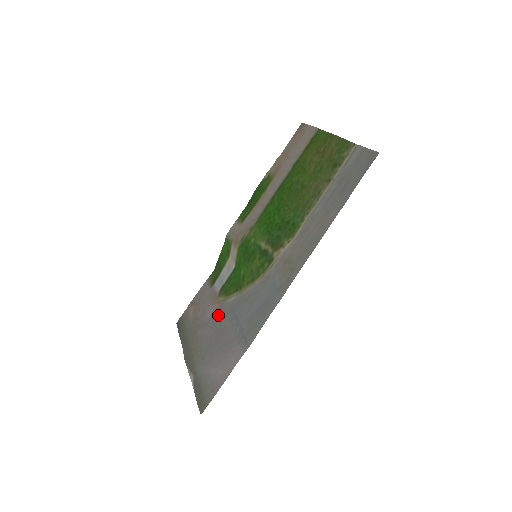
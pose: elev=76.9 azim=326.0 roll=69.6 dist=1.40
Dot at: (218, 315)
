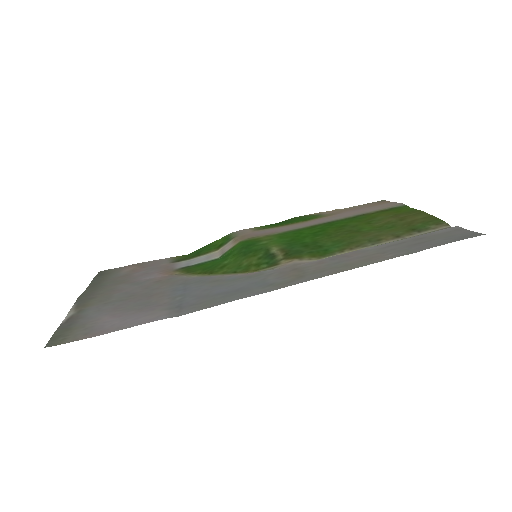
Dot at: (161, 281)
